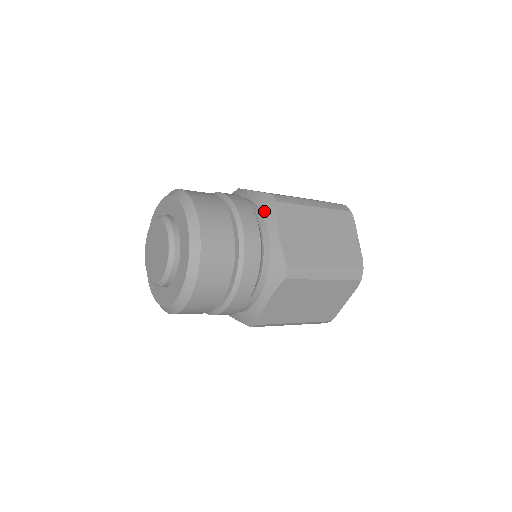
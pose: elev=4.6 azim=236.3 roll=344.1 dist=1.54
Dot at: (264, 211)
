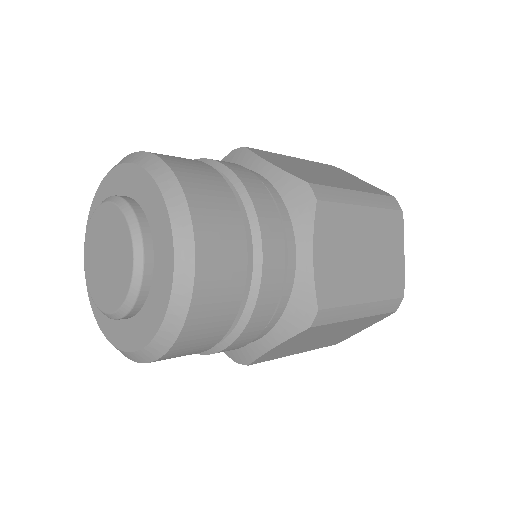
Dot at: (293, 211)
